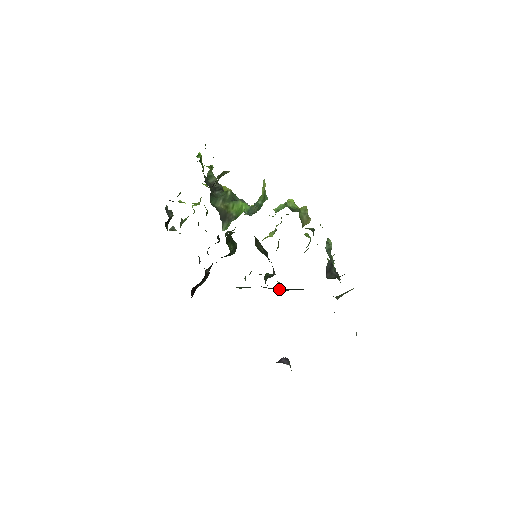
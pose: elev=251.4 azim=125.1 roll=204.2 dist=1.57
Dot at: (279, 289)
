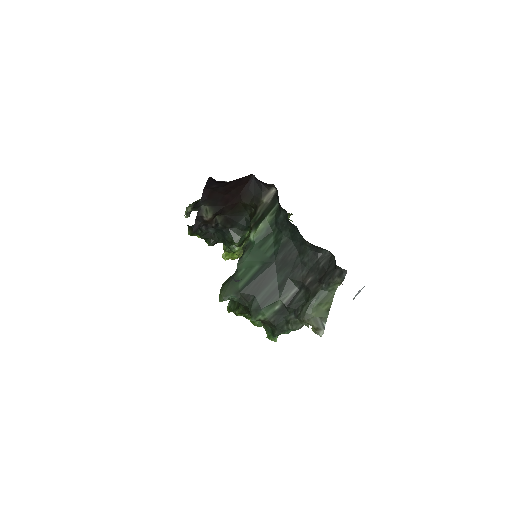
Dot at: (275, 263)
